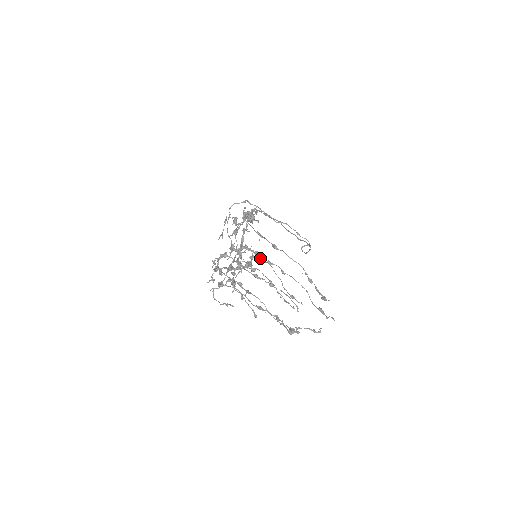
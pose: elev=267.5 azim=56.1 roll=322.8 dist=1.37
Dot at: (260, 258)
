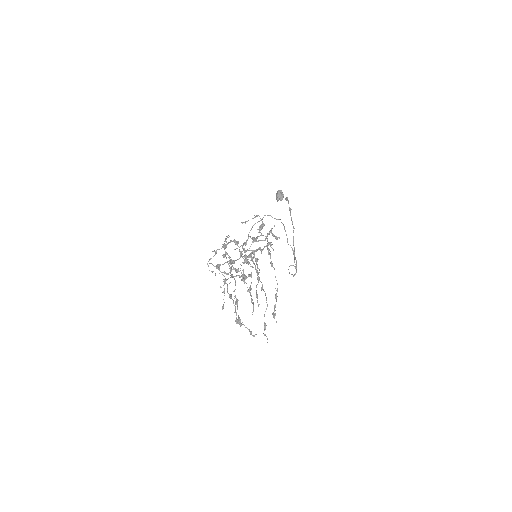
Dot at: (257, 264)
